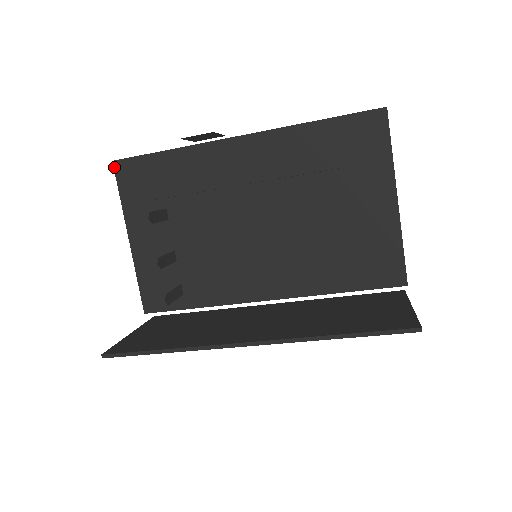
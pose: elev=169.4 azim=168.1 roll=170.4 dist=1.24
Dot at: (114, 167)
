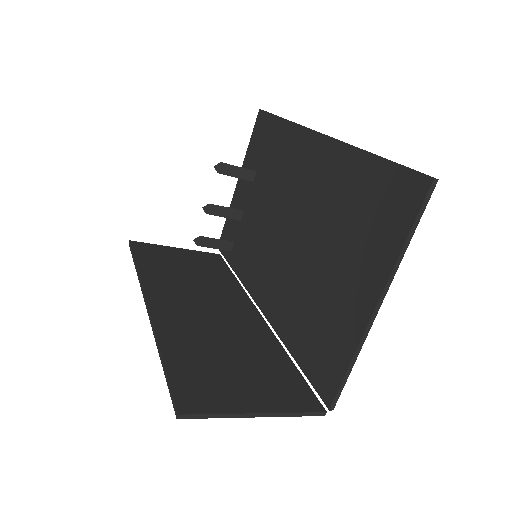
Dot at: (258, 115)
